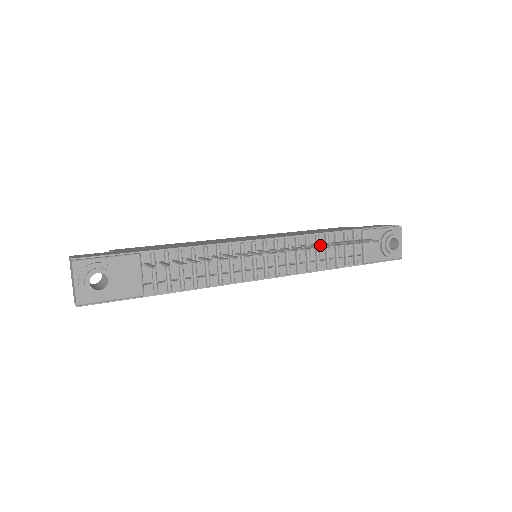
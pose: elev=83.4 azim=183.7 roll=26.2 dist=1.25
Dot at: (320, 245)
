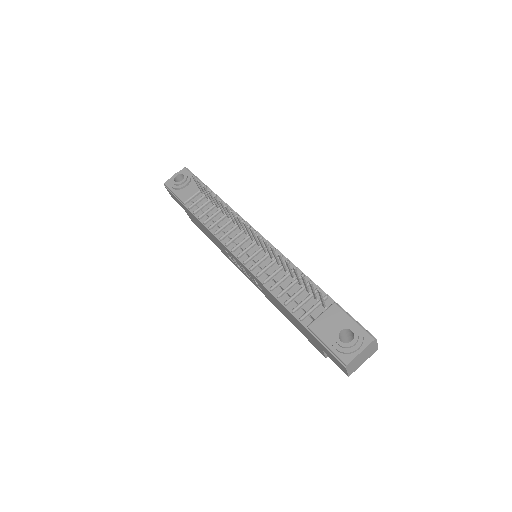
Dot at: (282, 261)
